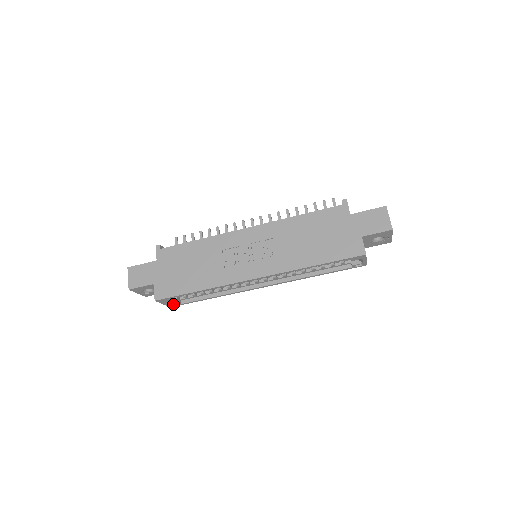
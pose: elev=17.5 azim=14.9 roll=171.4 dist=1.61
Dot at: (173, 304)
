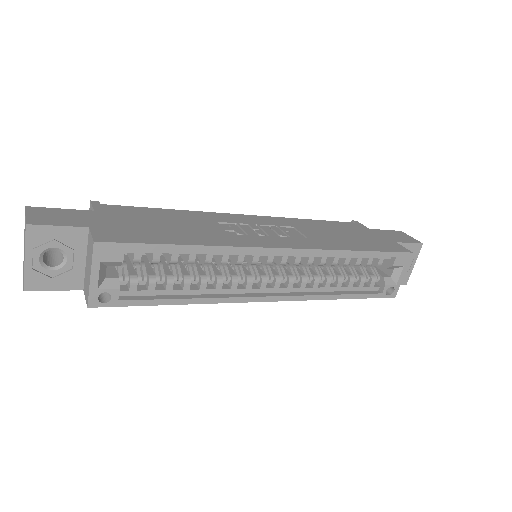
Dot at: (98, 299)
